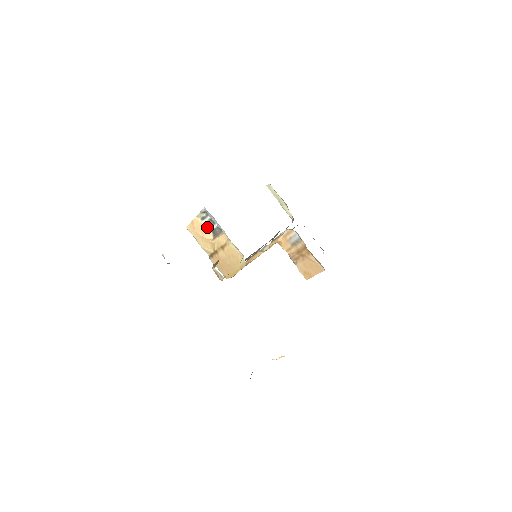
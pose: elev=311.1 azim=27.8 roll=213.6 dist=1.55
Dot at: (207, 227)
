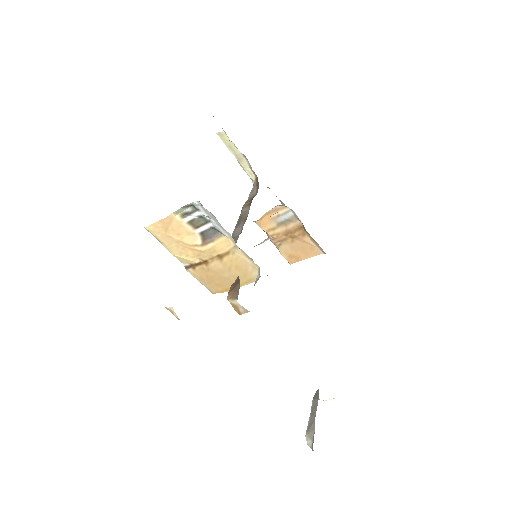
Dot at: (191, 227)
